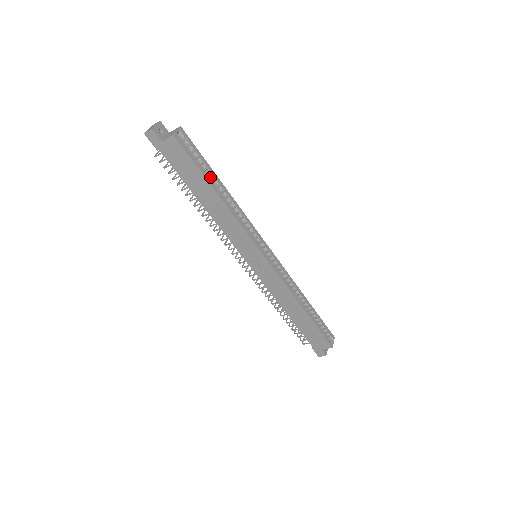
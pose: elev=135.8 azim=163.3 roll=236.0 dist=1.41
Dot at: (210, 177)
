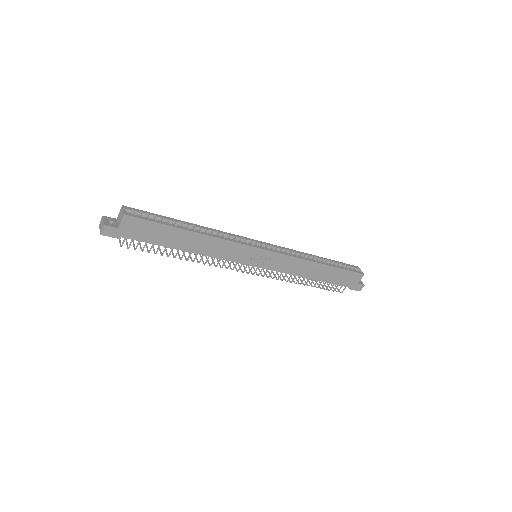
Dot at: (175, 225)
